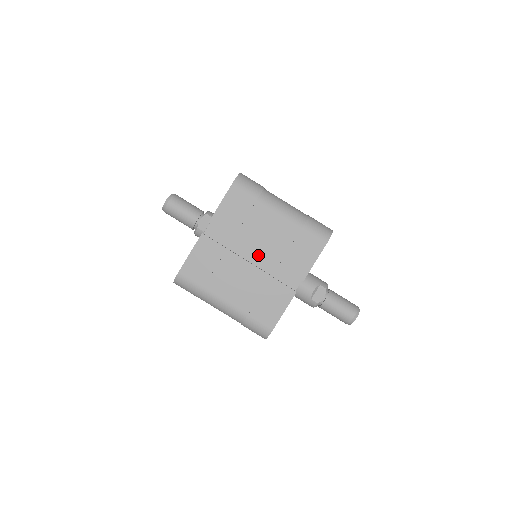
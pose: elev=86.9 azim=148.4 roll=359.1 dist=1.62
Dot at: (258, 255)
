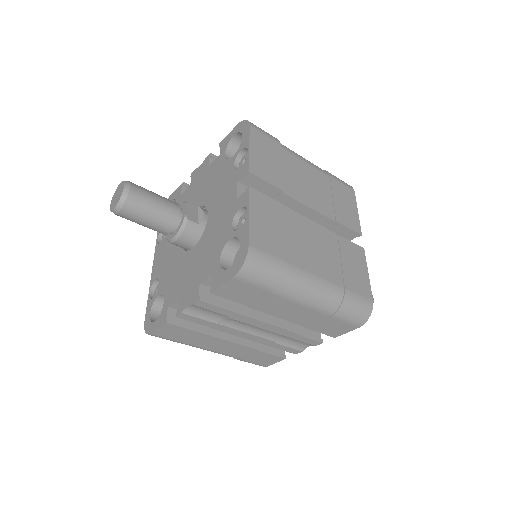
Dot at: occluded
